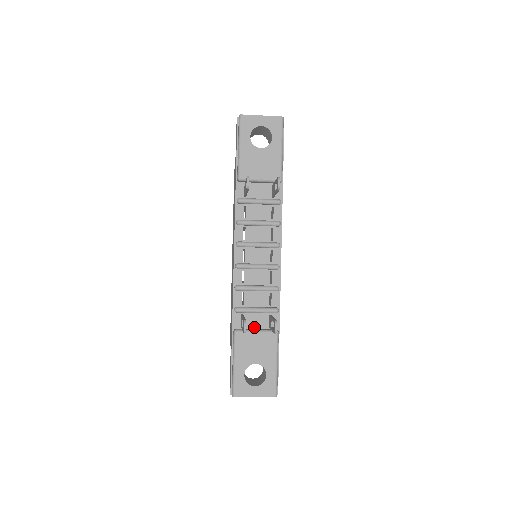
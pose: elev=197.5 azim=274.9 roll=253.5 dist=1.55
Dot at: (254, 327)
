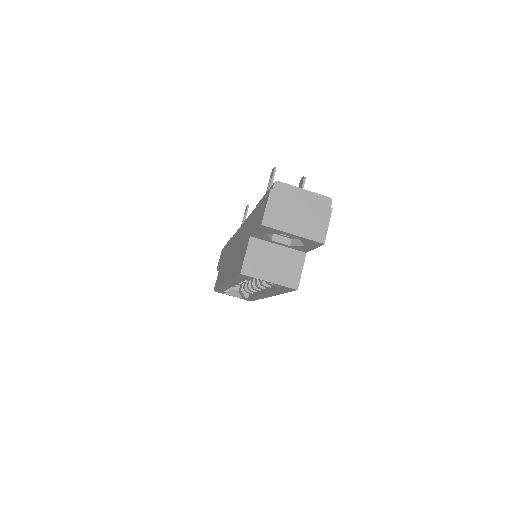
Dot at: occluded
